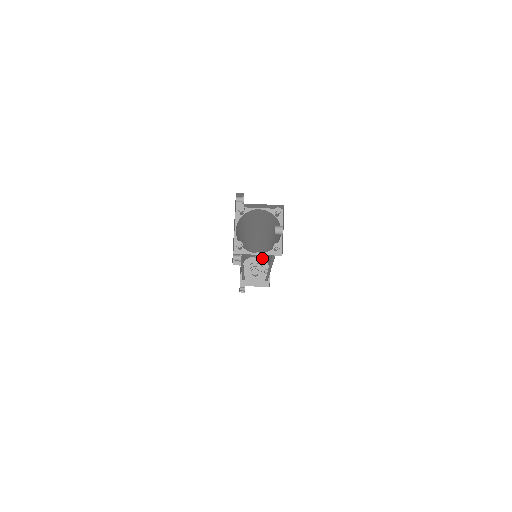
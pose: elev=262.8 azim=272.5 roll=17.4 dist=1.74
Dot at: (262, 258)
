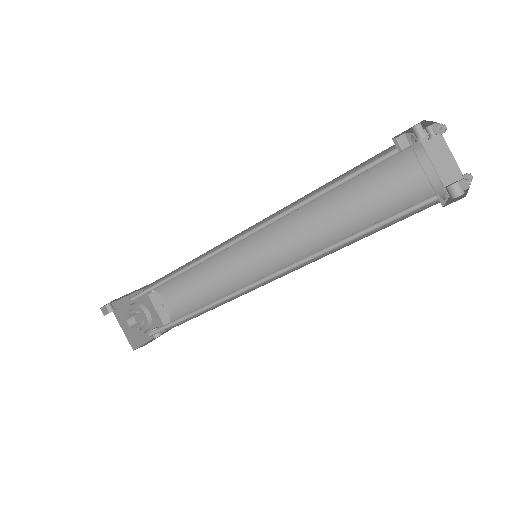
Dot at: (160, 318)
